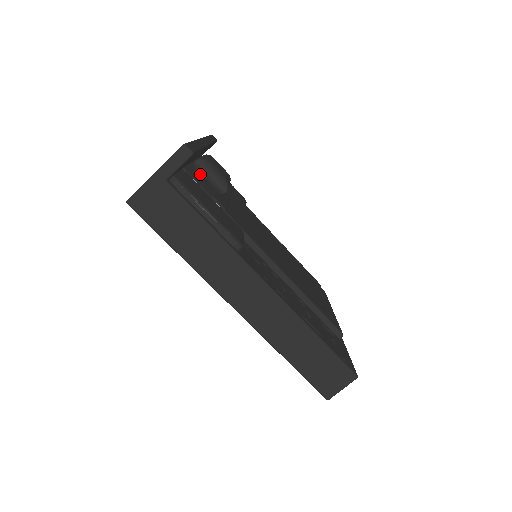
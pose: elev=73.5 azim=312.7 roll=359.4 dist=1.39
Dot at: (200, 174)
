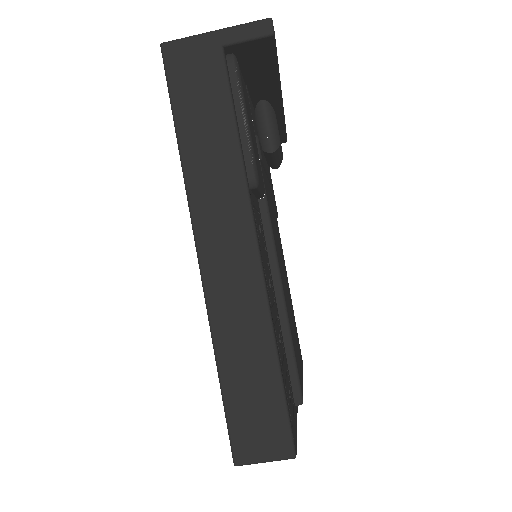
Dot at: (256, 119)
